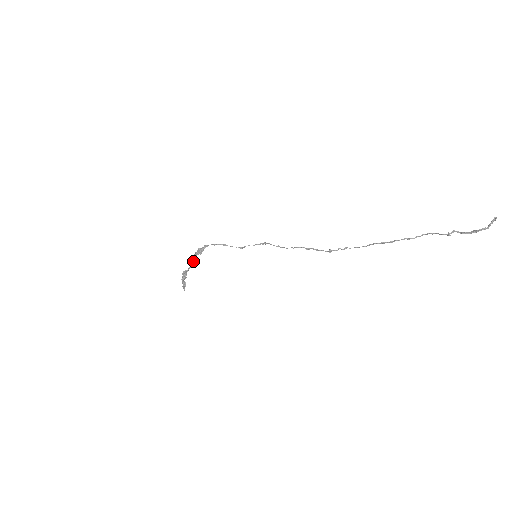
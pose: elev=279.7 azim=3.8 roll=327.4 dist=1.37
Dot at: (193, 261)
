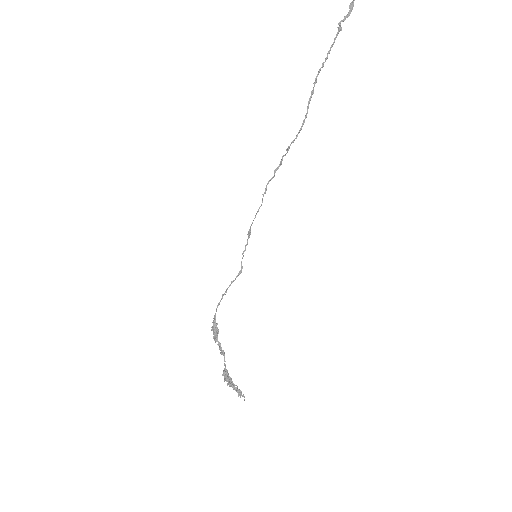
Dot at: (221, 352)
